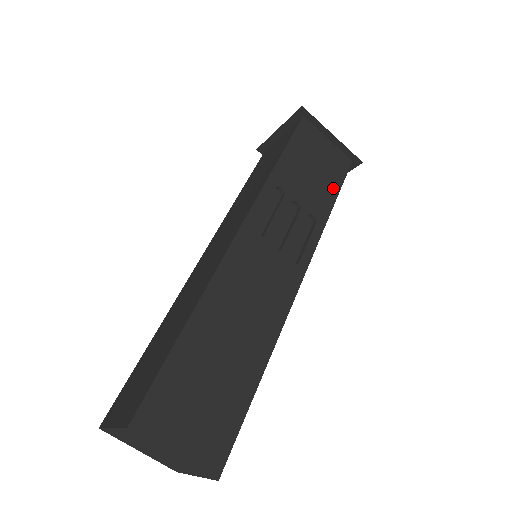
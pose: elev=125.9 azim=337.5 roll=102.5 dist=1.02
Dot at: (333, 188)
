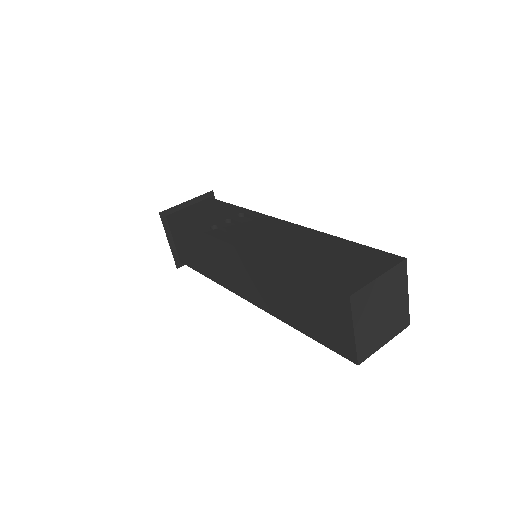
Dot at: (224, 206)
